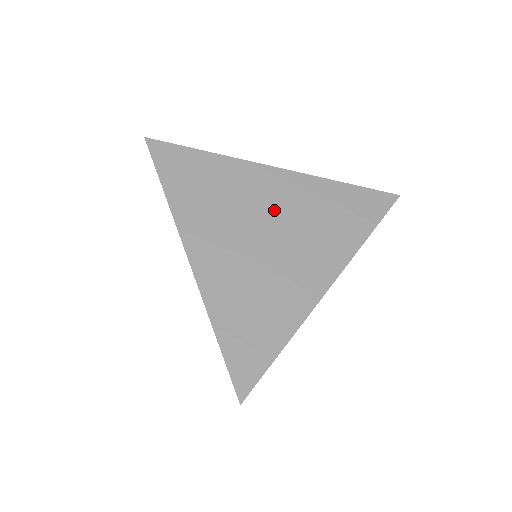
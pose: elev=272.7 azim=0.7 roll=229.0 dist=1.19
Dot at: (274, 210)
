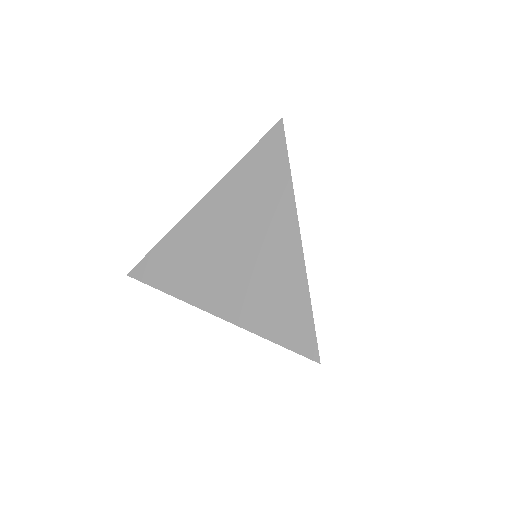
Dot at: (224, 228)
